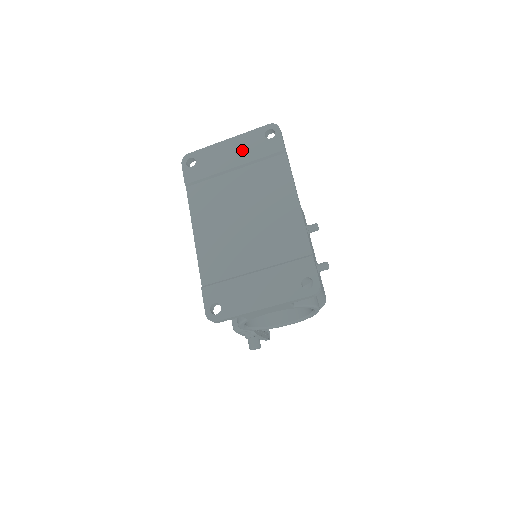
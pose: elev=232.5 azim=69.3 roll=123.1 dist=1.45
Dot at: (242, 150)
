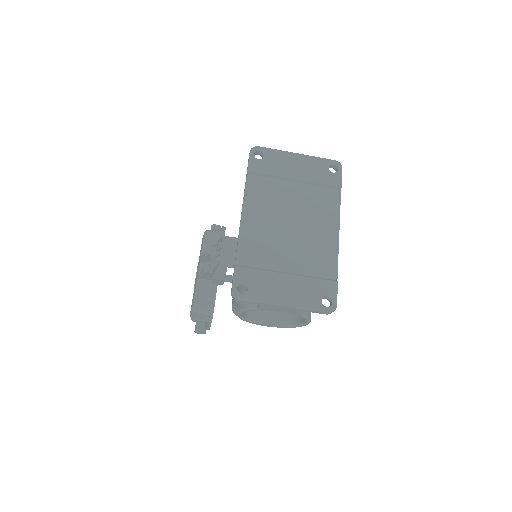
Dot at: (307, 169)
